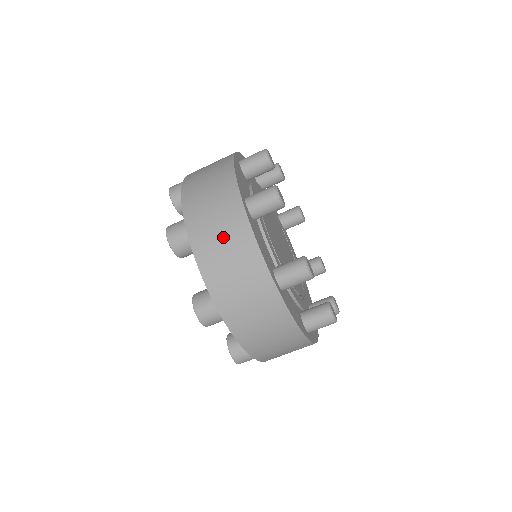
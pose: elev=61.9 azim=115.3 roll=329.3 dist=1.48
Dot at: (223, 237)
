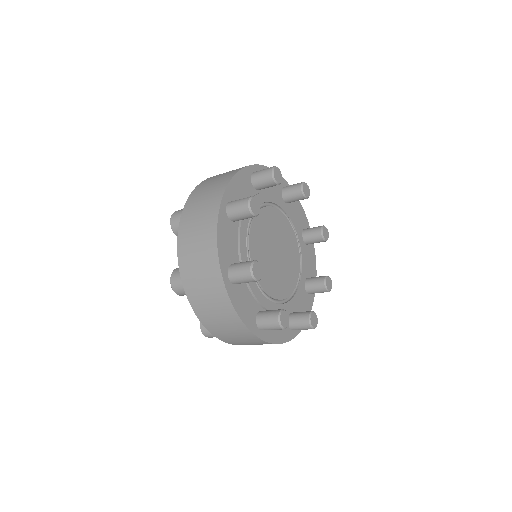
Dot at: (212, 304)
